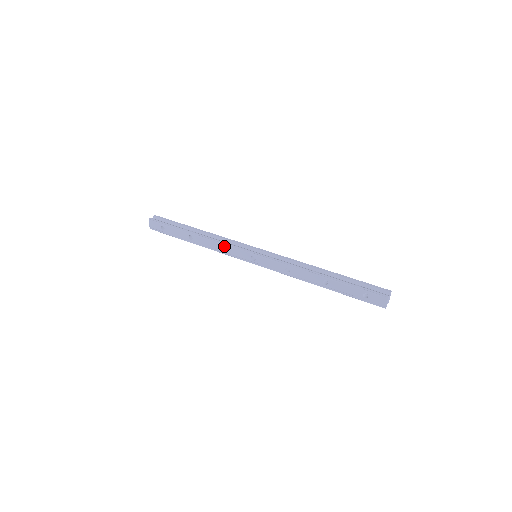
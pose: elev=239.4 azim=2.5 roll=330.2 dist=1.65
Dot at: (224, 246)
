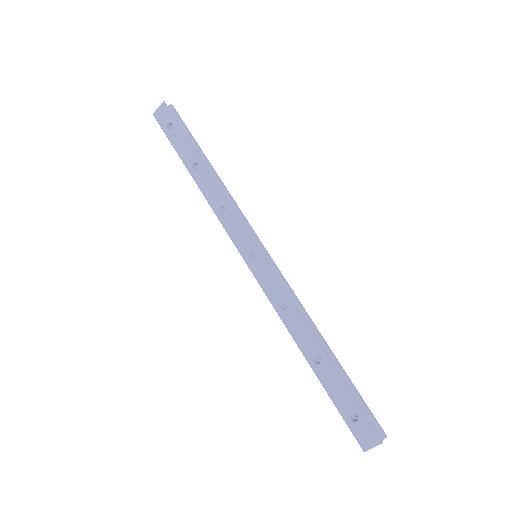
Dot at: (228, 211)
